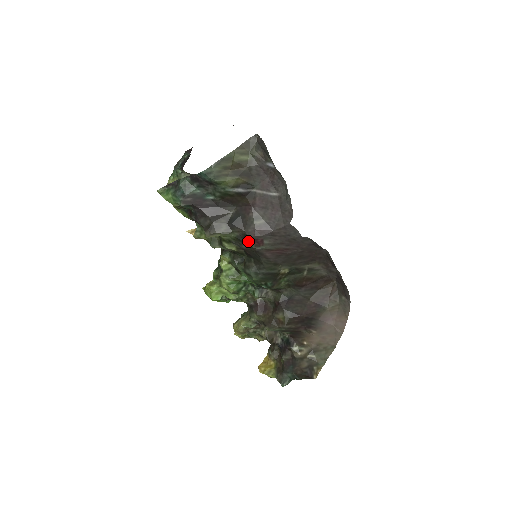
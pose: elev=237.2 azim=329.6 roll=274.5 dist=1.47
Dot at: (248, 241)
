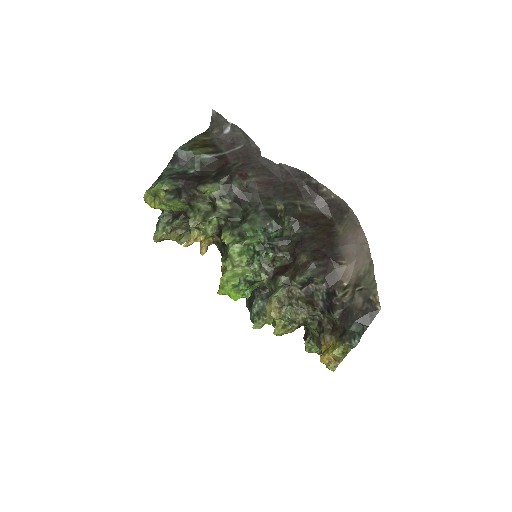
Dot at: (235, 177)
